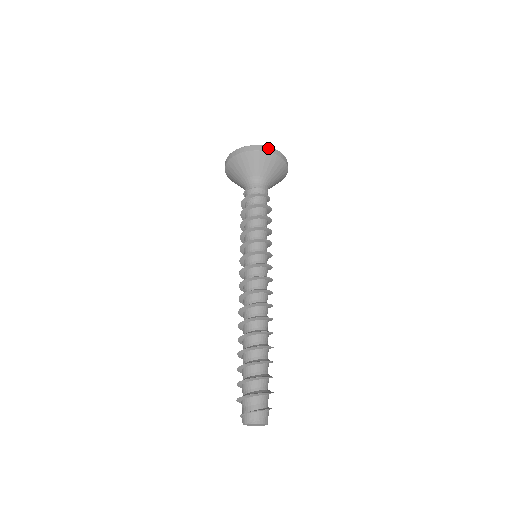
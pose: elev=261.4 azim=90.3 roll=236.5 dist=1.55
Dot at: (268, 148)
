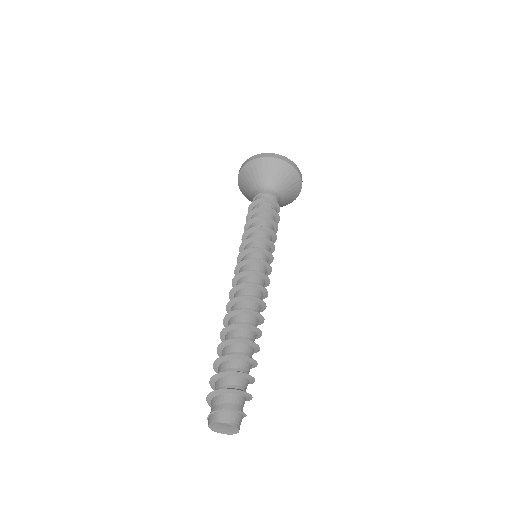
Dot at: (301, 175)
